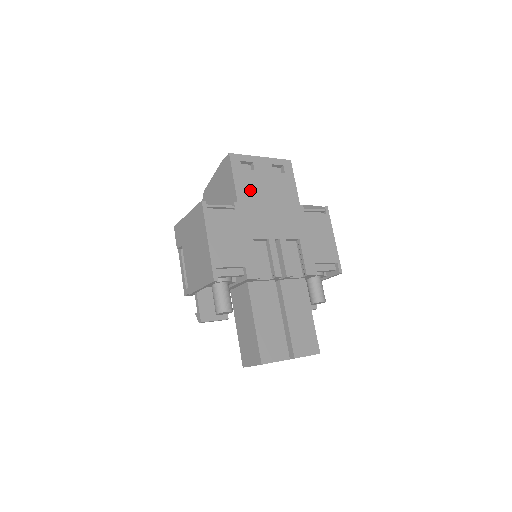
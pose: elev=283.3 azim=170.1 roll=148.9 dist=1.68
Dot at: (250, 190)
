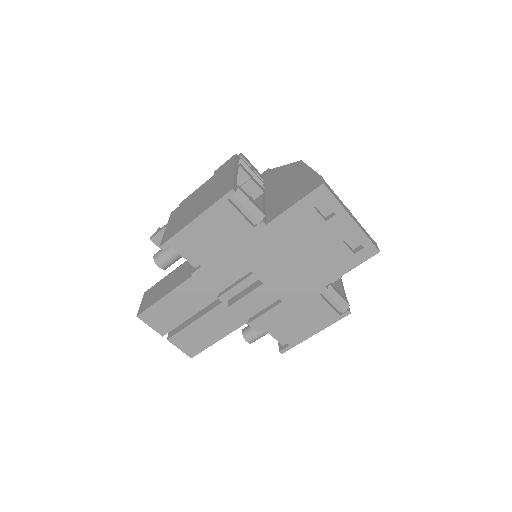
Dot at: (295, 229)
